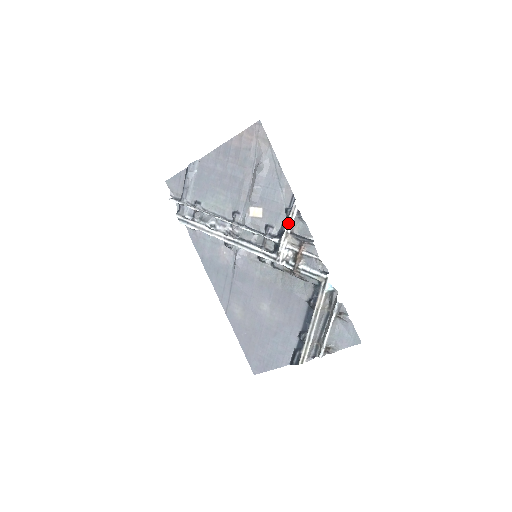
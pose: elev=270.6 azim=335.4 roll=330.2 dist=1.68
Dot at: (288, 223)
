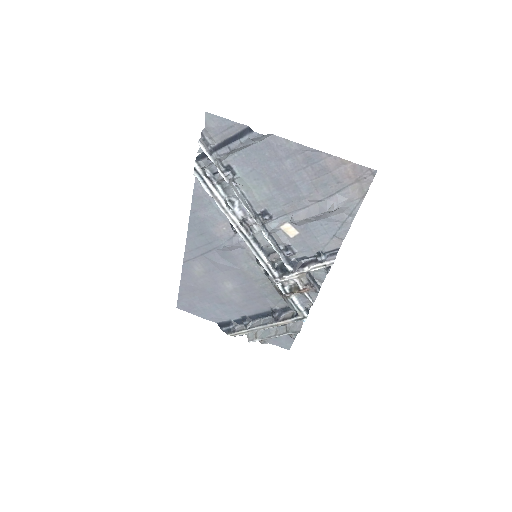
Dot at: (313, 267)
